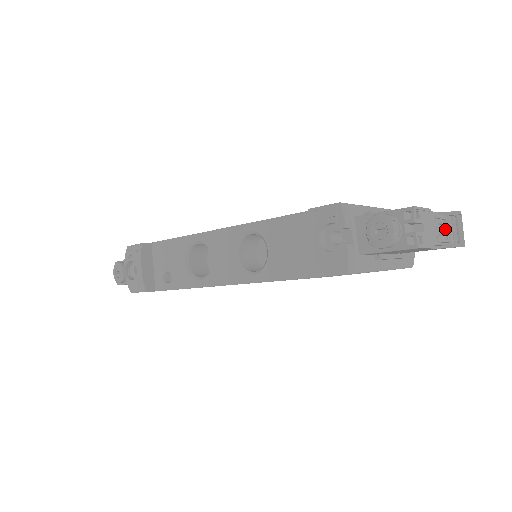
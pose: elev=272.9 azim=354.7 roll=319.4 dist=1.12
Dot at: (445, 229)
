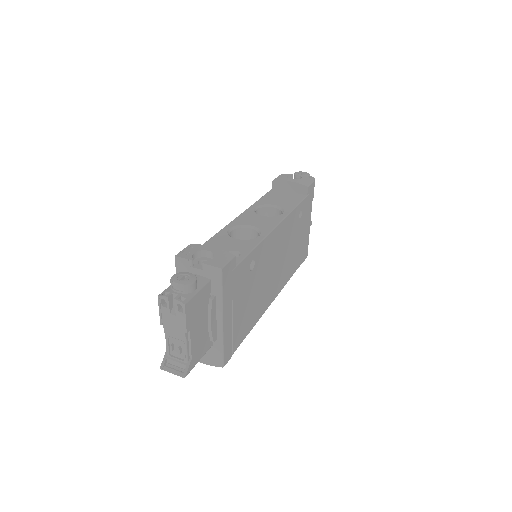
Dot at: occluded
